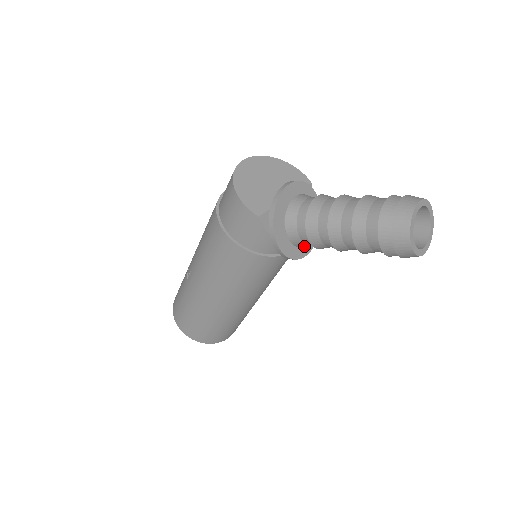
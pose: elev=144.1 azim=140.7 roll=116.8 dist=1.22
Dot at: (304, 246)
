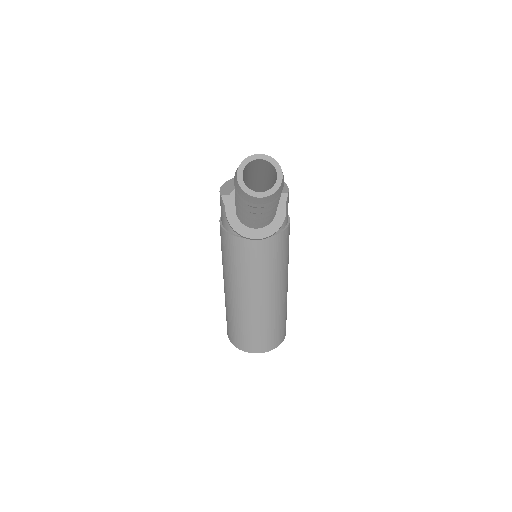
Dot at: (257, 231)
